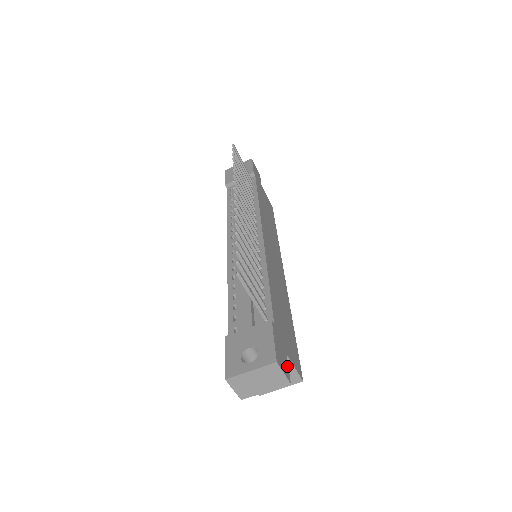
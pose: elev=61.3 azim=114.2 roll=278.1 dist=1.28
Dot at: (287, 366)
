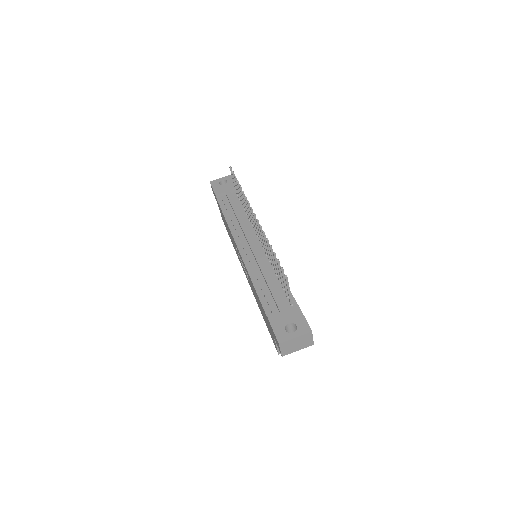
Dot at: occluded
